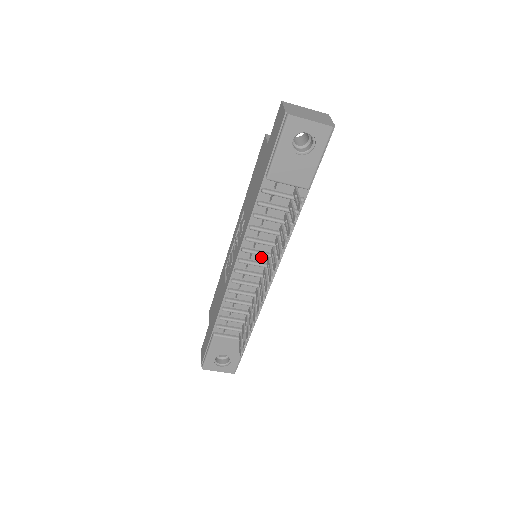
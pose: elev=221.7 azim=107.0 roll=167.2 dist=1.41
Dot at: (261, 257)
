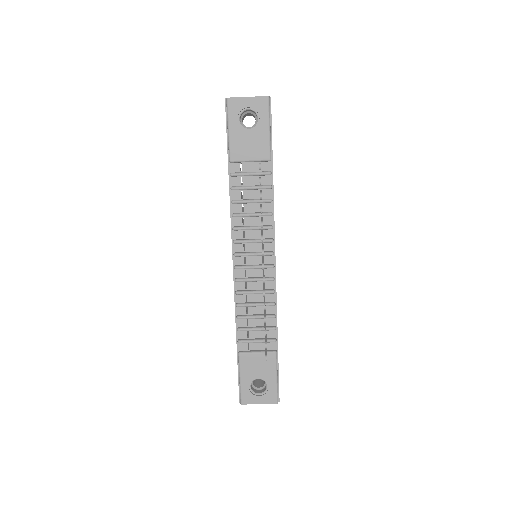
Dot at: (255, 246)
